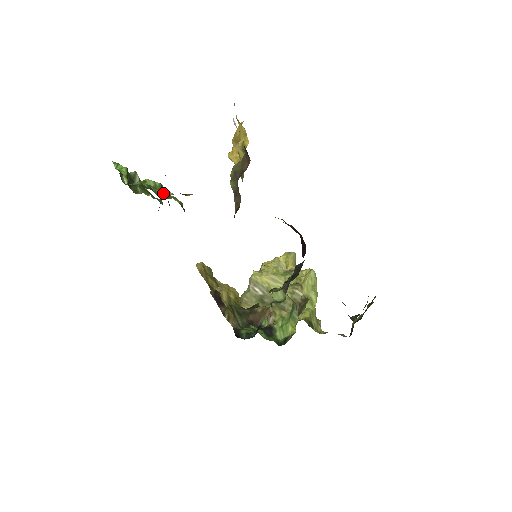
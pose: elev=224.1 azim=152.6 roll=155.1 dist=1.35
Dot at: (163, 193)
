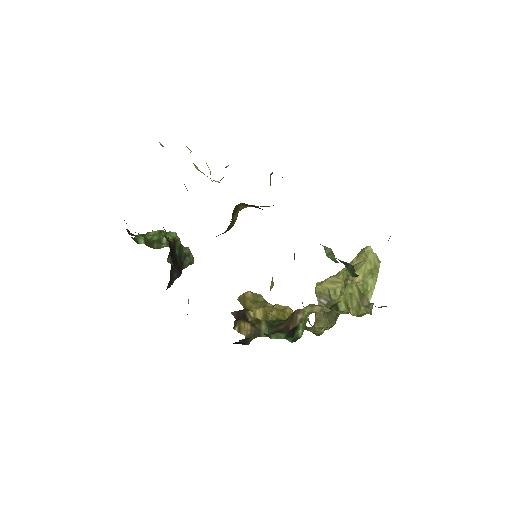
Dot at: occluded
